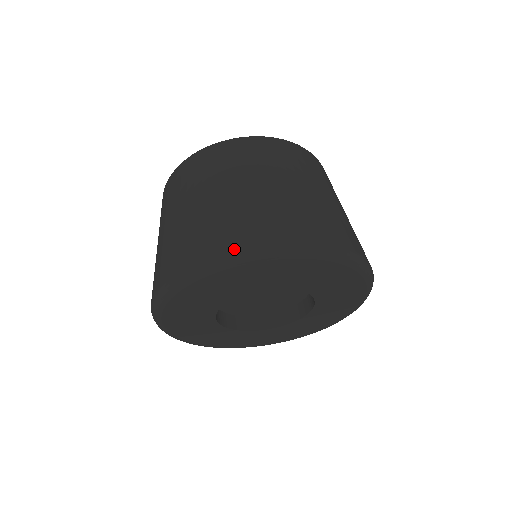
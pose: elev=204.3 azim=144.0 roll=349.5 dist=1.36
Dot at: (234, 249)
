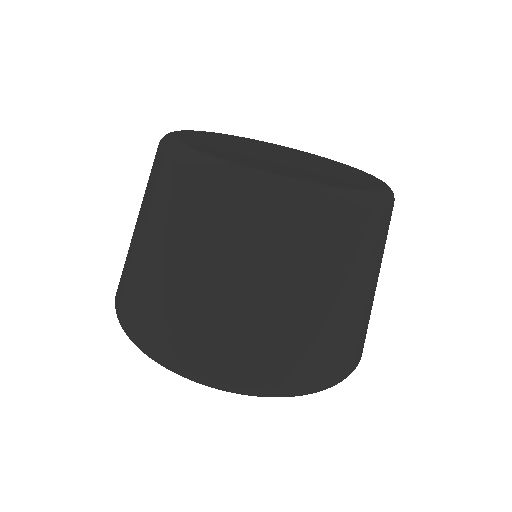
Dot at: (319, 388)
